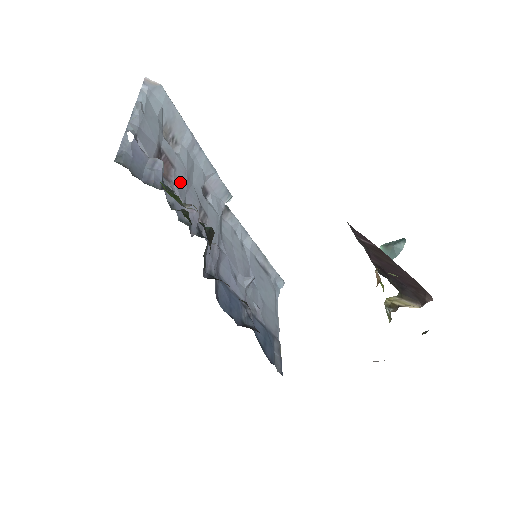
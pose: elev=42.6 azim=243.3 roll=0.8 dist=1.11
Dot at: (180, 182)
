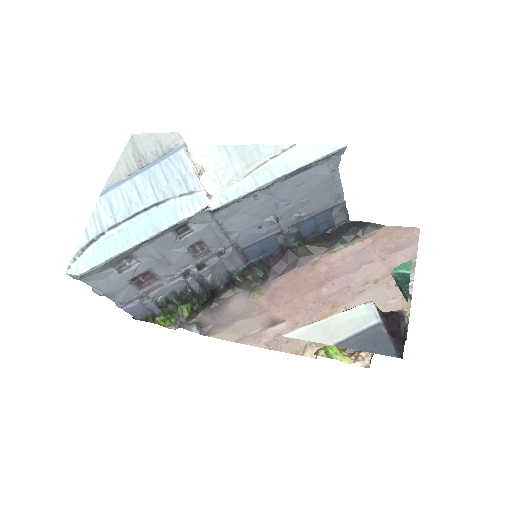
Dot at: (162, 268)
